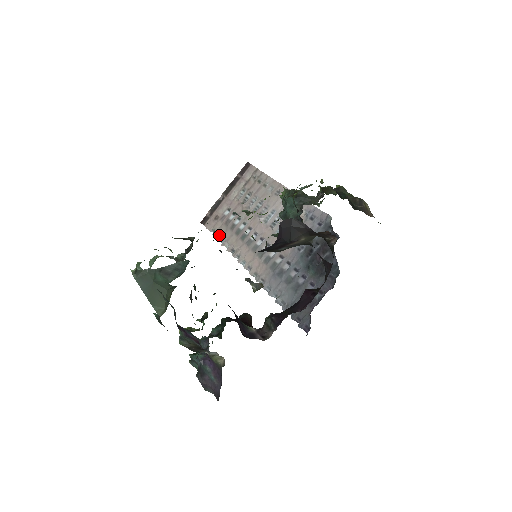
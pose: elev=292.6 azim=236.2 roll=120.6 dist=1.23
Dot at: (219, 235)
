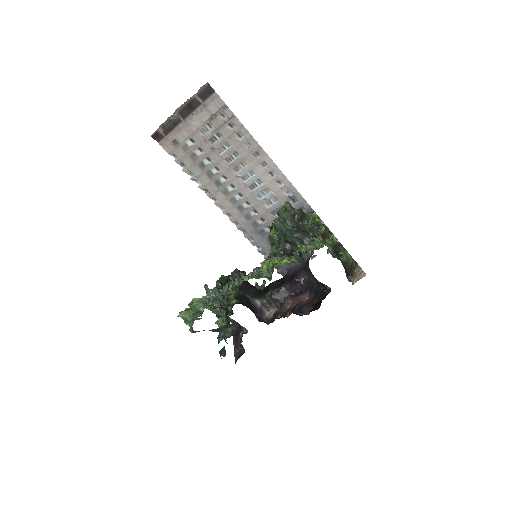
Dot at: (185, 166)
